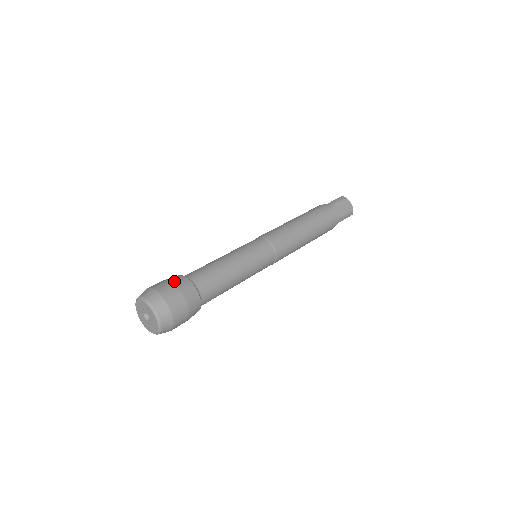
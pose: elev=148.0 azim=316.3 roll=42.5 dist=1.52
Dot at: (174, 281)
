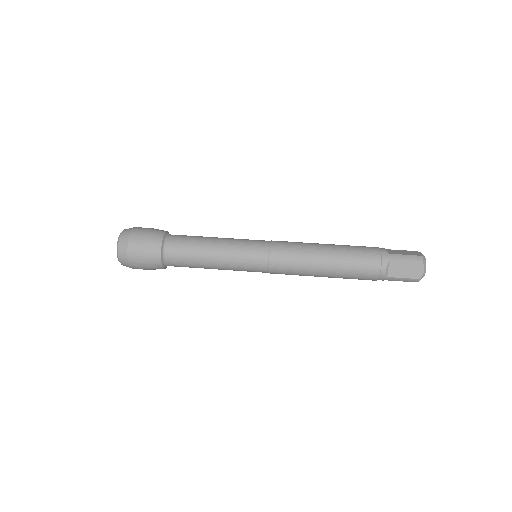
Dot at: (149, 238)
